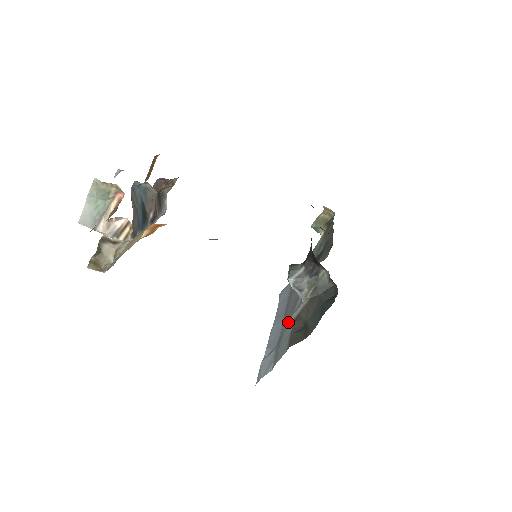
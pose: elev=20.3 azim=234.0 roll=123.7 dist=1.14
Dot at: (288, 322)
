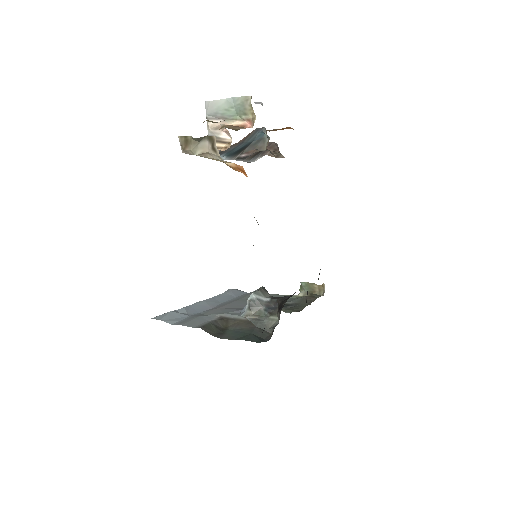
Dot at: (217, 313)
